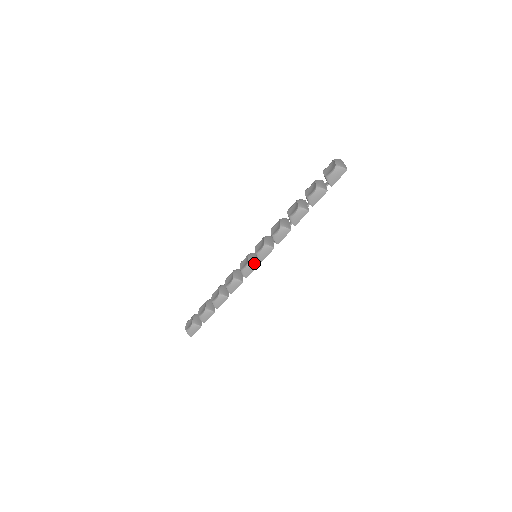
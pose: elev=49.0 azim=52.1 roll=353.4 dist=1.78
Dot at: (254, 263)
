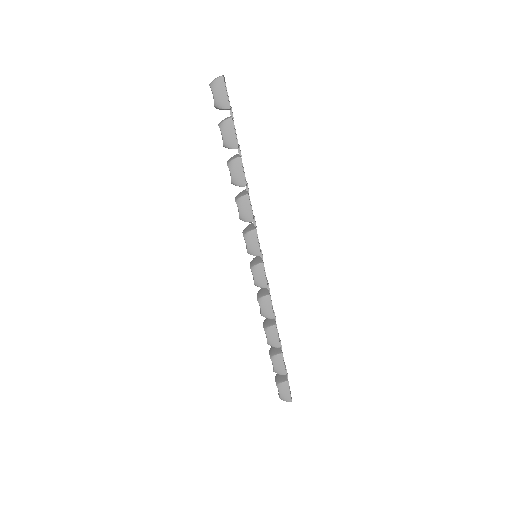
Dot at: (256, 264)
